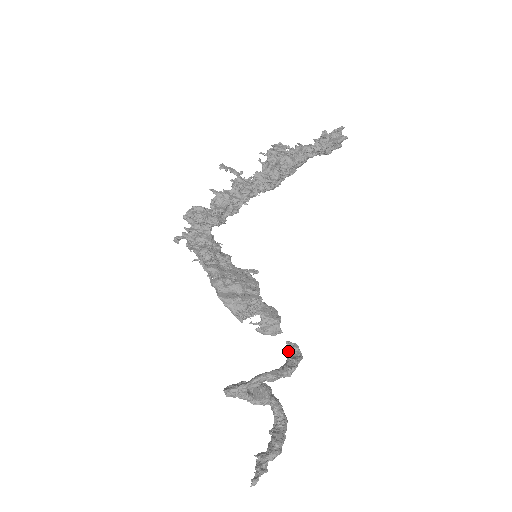
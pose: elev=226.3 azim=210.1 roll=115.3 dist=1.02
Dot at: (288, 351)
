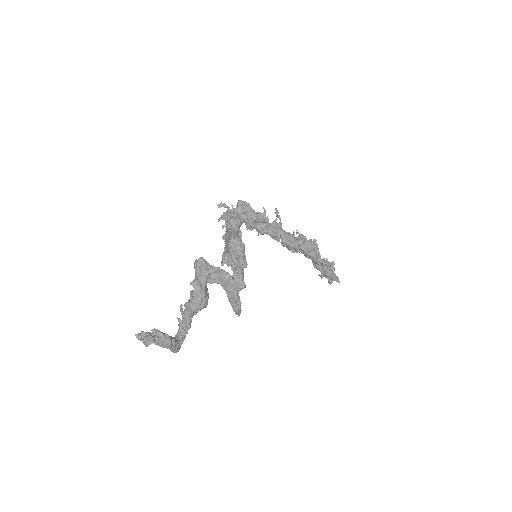
Dot at: occluded
